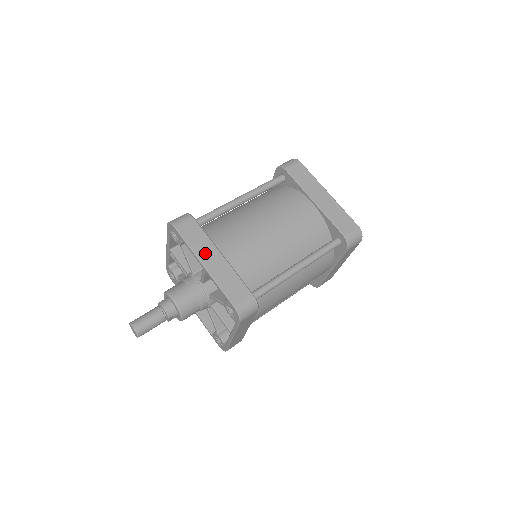
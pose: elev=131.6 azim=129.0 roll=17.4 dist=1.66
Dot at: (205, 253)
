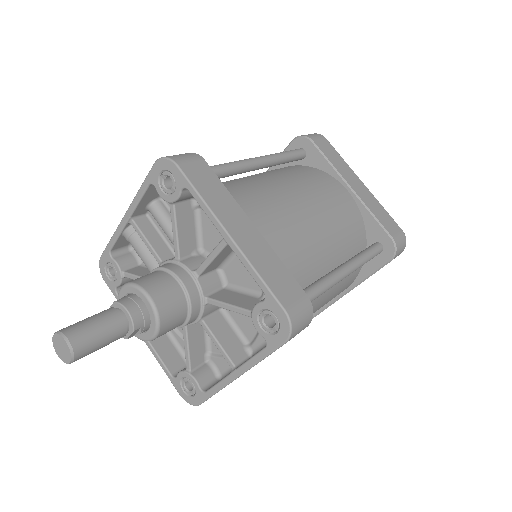
Dot at: (229, 216)
